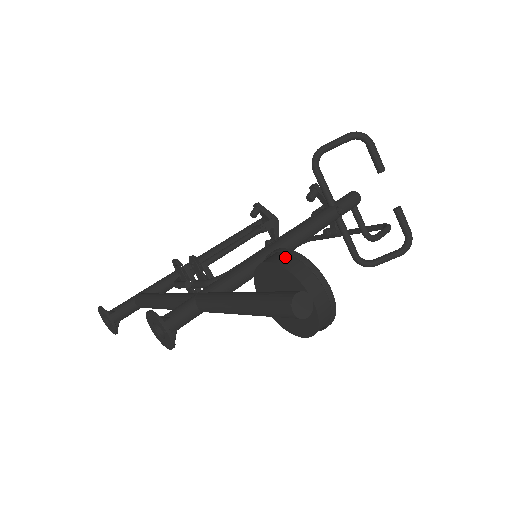
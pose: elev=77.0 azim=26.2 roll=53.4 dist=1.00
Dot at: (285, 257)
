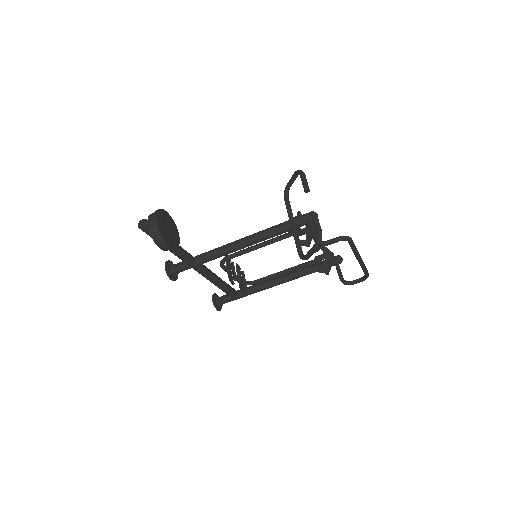
Dot at: occluded
